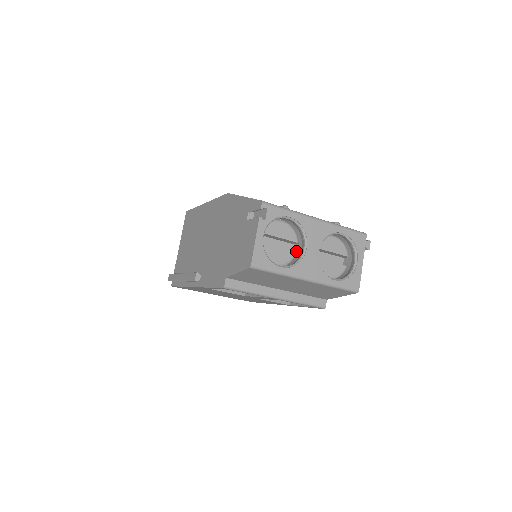
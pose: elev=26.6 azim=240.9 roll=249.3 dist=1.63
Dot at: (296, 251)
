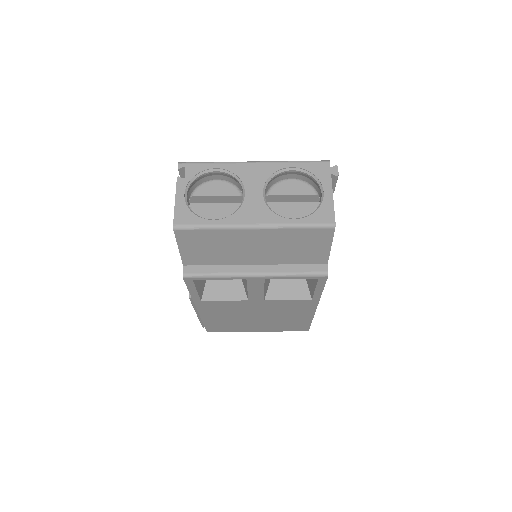
Dot at: occluded
